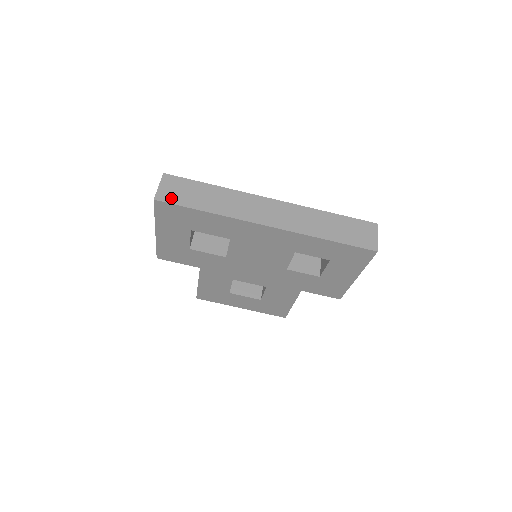
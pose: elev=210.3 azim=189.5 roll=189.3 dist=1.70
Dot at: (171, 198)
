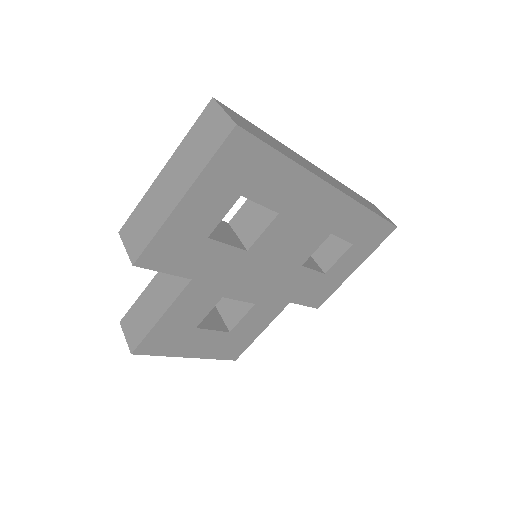
Dot at: (249, 130)
